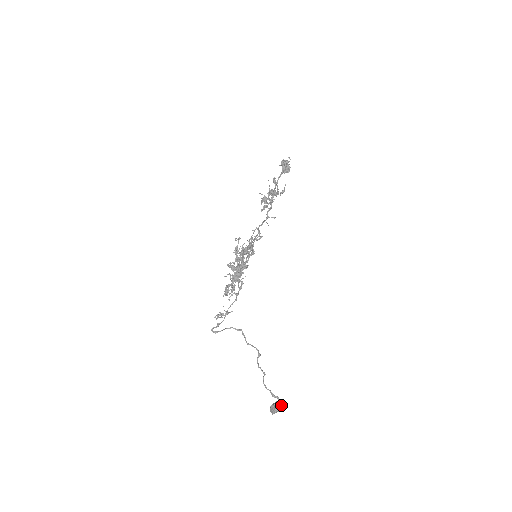
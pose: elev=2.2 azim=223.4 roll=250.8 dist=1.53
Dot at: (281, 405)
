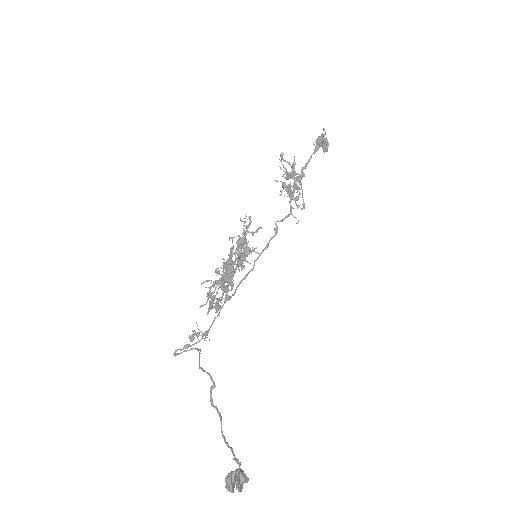
Dot at: (242, 476)
